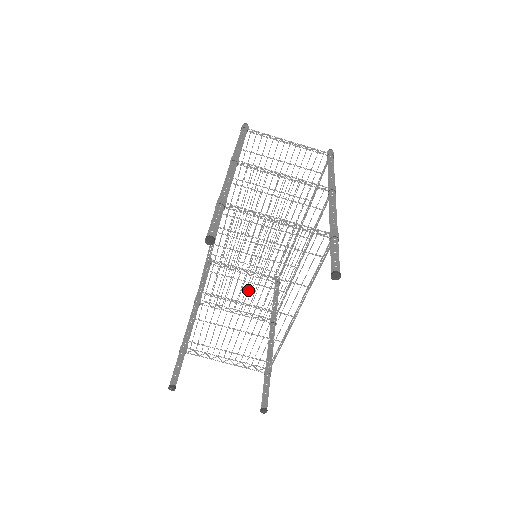
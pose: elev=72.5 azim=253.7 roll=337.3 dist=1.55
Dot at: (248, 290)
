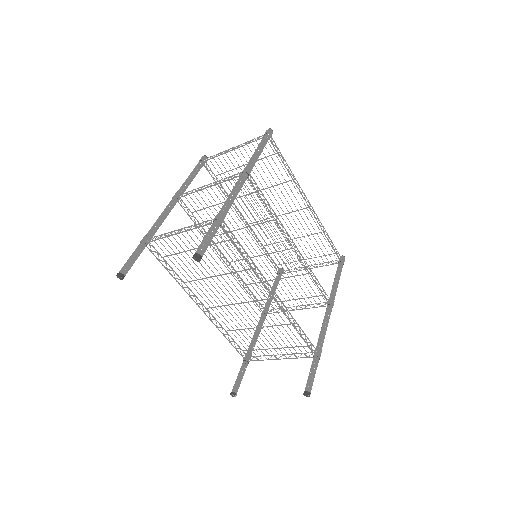
Dot at: occluded
